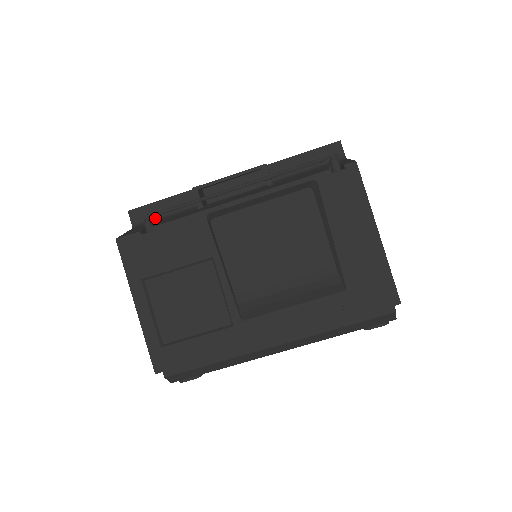
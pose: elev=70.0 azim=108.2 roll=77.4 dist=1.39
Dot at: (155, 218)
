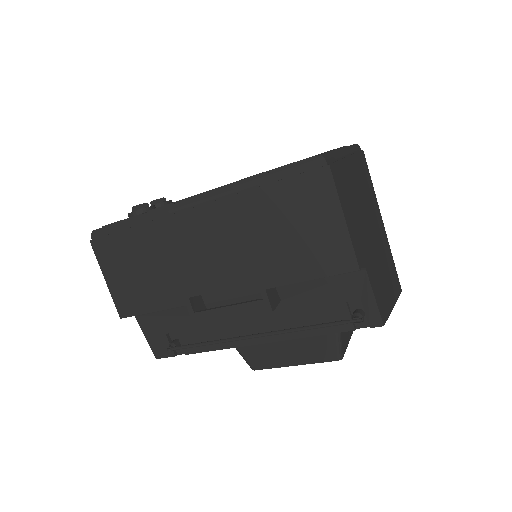
Dot at: occluded
